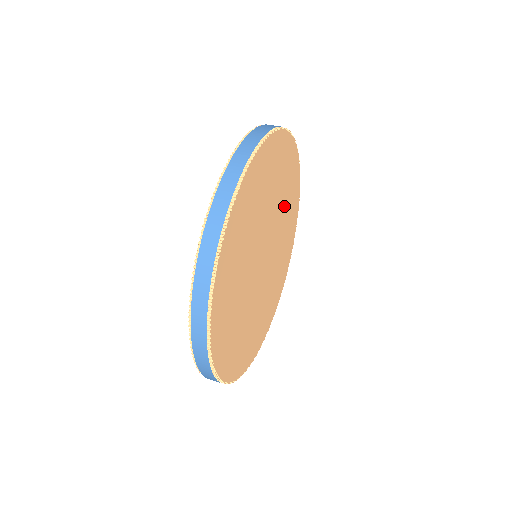
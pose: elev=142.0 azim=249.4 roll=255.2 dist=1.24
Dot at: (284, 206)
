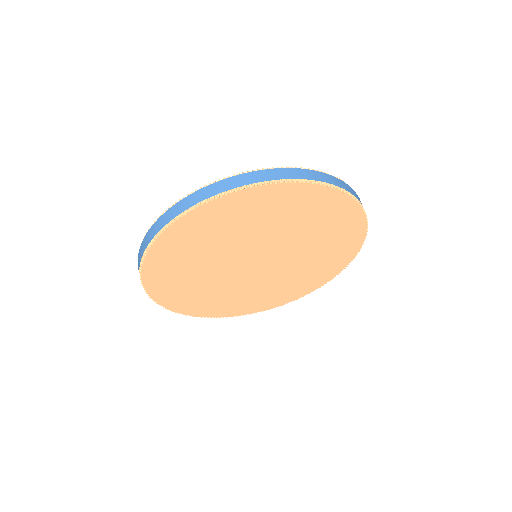
Dot at: (279, 223)
